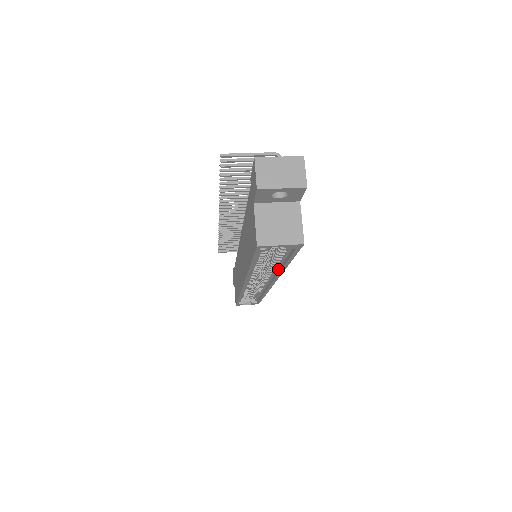
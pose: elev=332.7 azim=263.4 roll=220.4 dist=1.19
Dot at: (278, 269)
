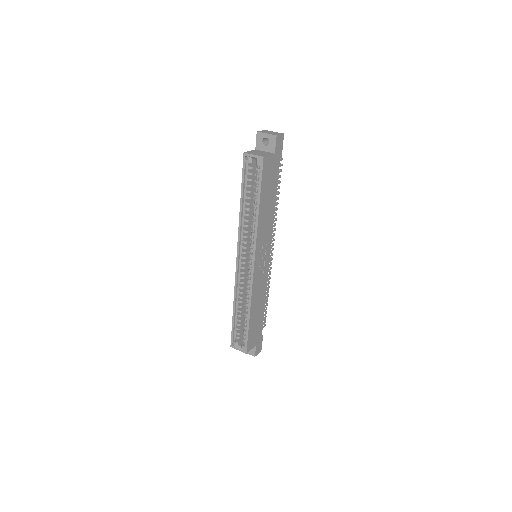
Dot at: (257, 226)
